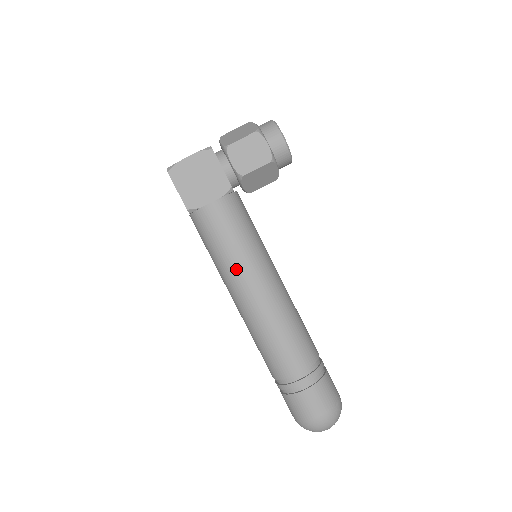
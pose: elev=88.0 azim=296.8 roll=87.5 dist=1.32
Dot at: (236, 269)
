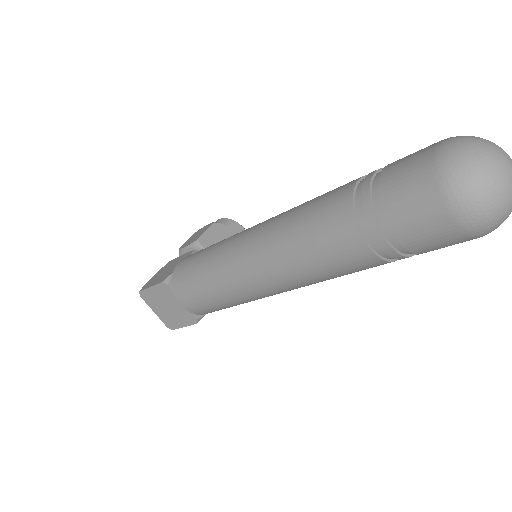
Dot at: (223, 247)
